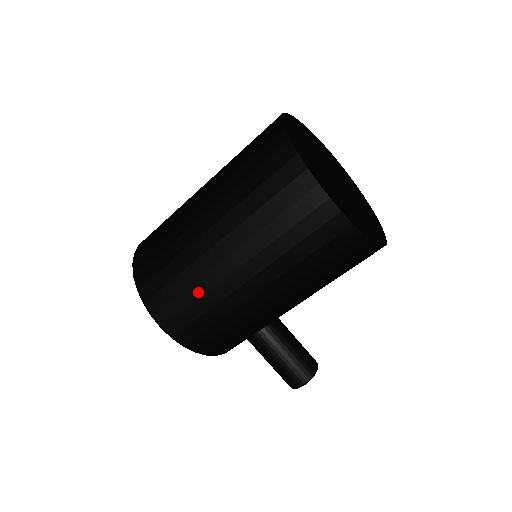
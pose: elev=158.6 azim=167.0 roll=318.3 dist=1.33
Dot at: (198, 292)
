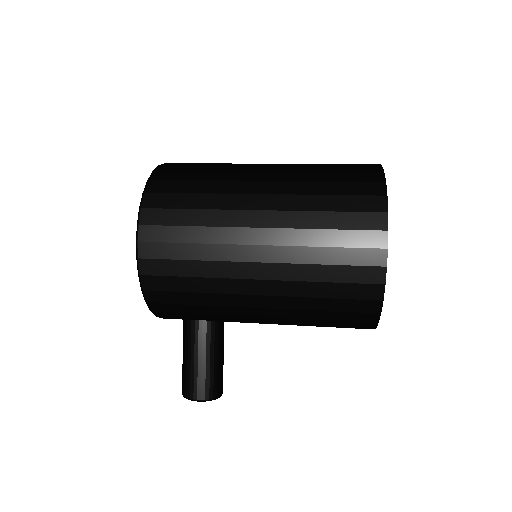
Dot at: (204, 237)
